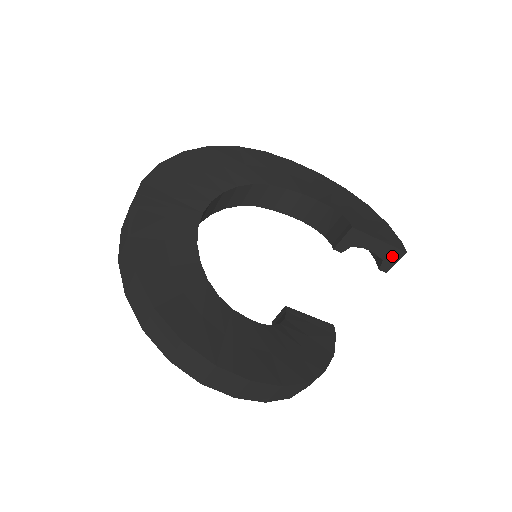
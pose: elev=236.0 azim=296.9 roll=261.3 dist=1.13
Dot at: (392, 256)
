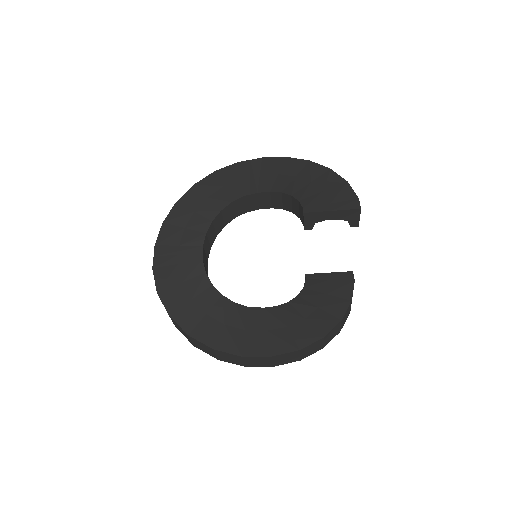
Dot at: (352, 215)
